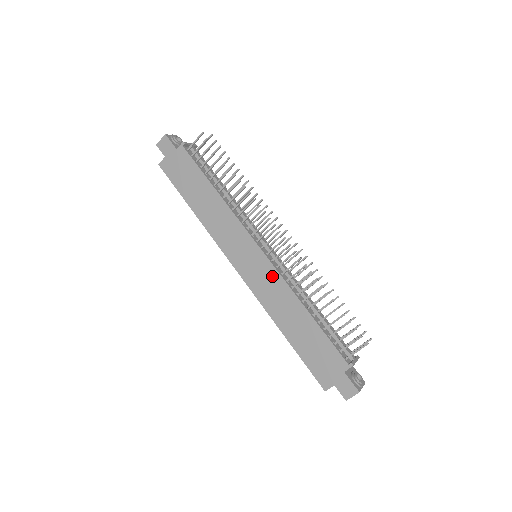
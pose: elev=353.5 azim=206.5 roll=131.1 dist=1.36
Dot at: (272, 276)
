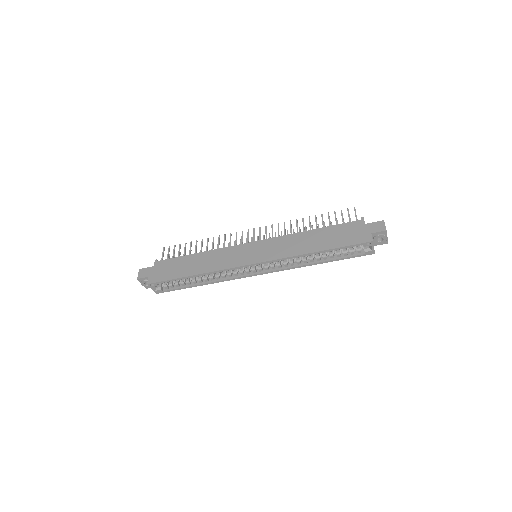
Dot at: (275, 242)
